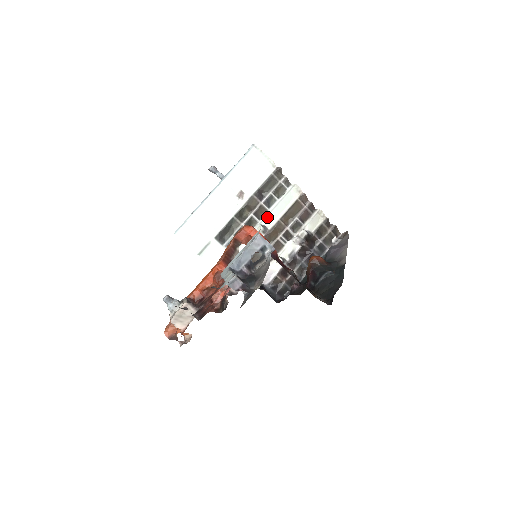
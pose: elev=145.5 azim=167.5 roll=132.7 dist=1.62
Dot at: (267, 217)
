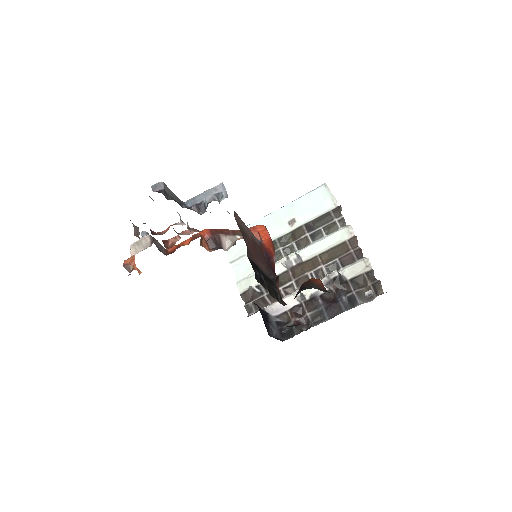
Dot at: (306, 248)
